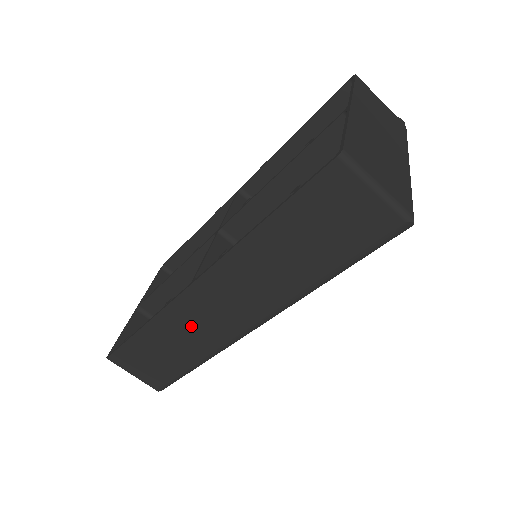
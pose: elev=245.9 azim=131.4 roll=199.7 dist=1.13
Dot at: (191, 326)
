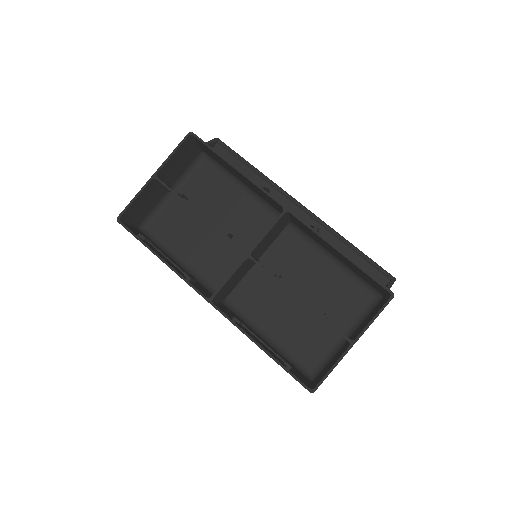
Dot at: occluded
